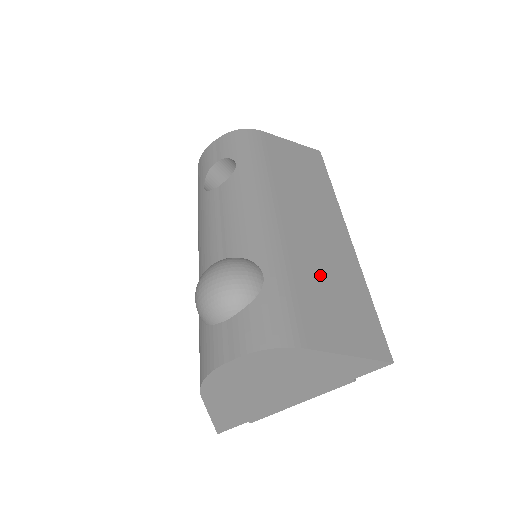
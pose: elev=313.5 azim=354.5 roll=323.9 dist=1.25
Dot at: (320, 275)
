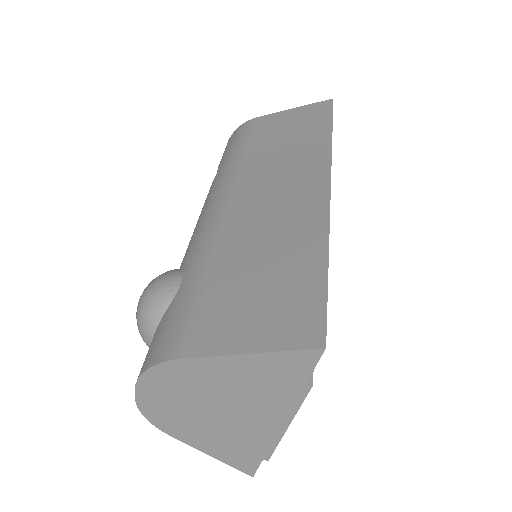
Dot at: (254, 255)
